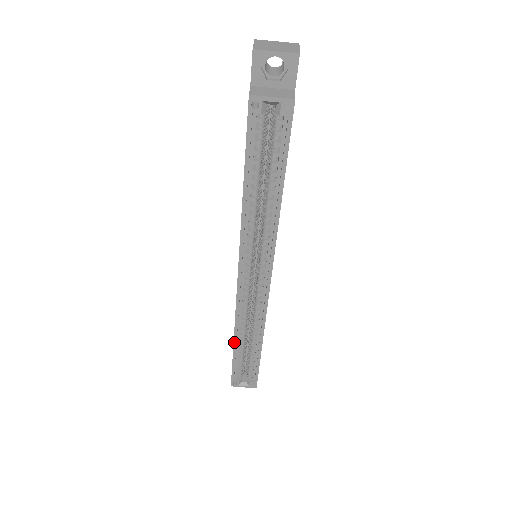
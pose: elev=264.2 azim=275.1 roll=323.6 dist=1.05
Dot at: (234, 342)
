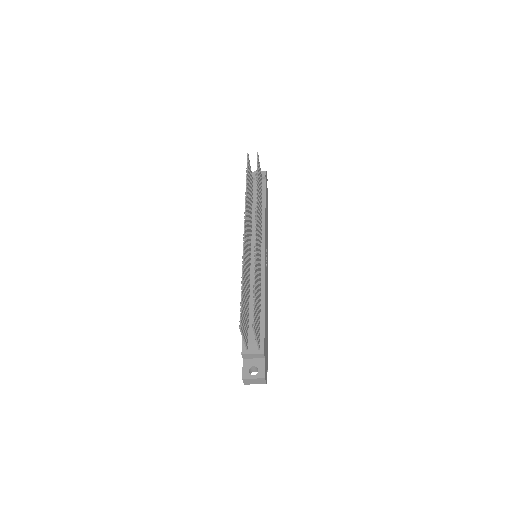
Dot at: occluded
